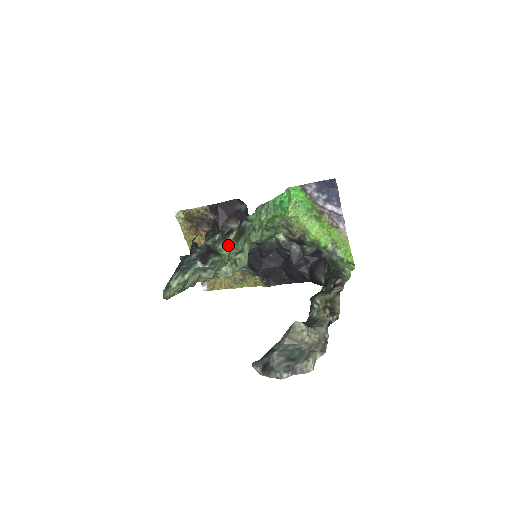
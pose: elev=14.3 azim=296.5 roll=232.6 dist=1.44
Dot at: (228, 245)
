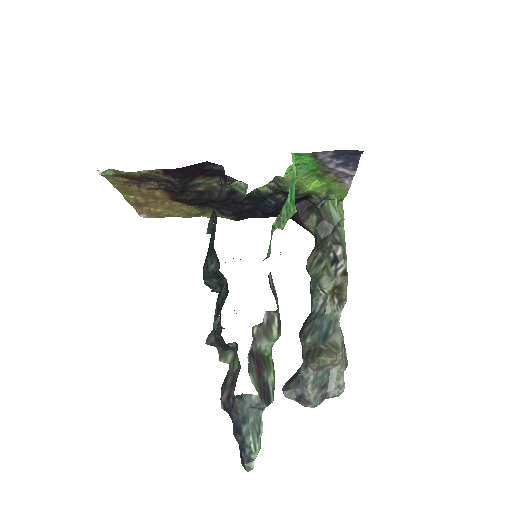
Dot at: occluded
